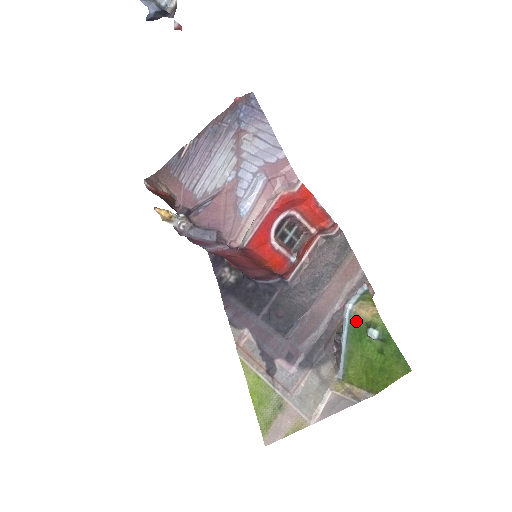
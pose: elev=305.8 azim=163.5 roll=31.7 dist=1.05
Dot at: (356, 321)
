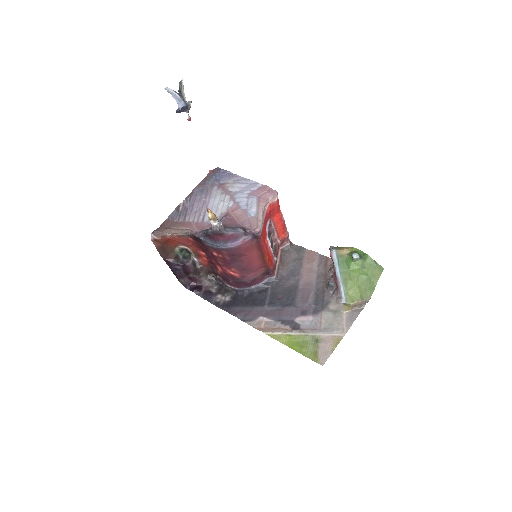
Dot at: (342, 257)
